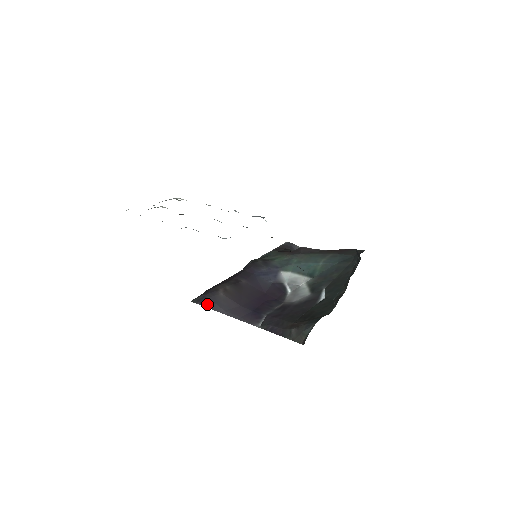
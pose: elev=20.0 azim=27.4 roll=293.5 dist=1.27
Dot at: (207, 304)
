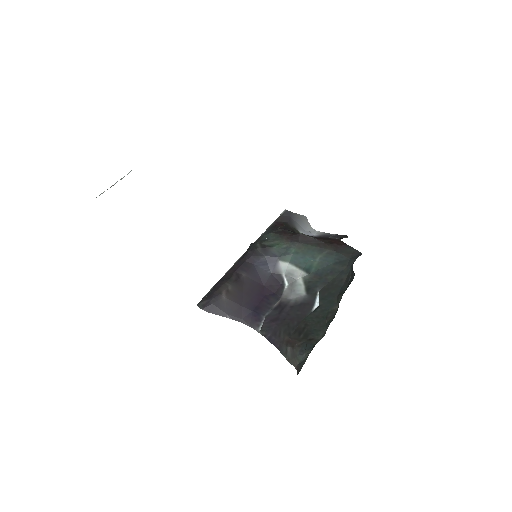
Dot at: (212, 310)
